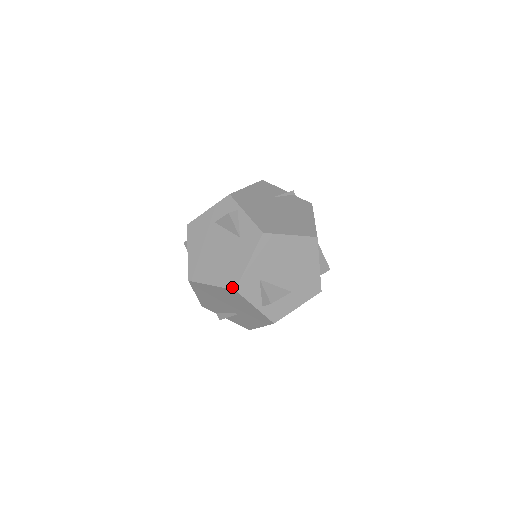
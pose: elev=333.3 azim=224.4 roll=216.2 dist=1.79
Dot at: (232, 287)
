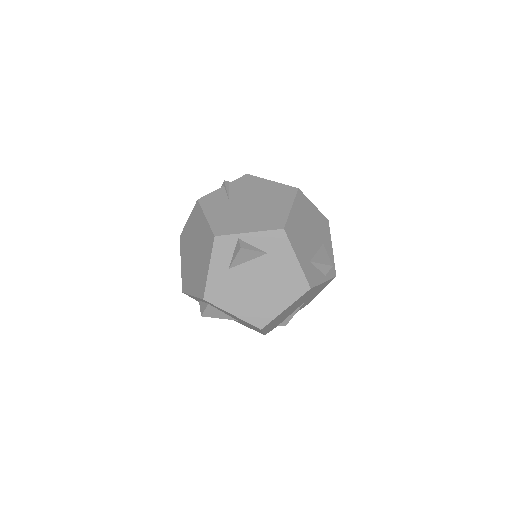
Dot at: (306, 290)
